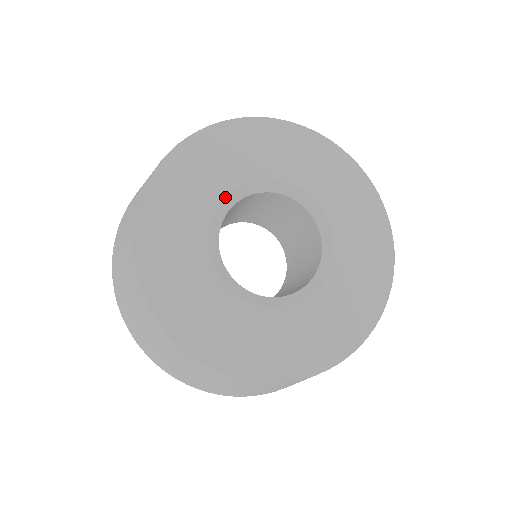
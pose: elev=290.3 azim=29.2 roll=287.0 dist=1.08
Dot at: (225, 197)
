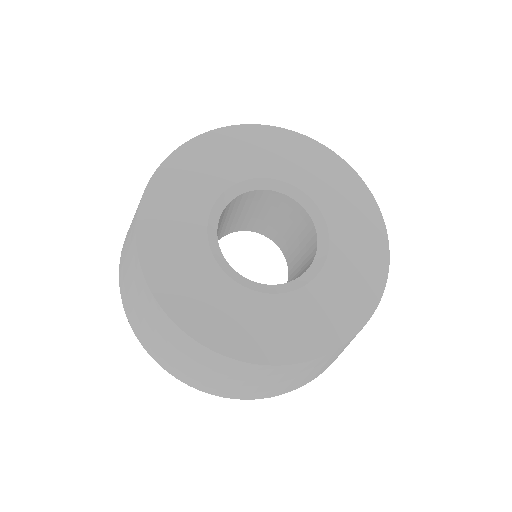
Dot at: (210, 248)
